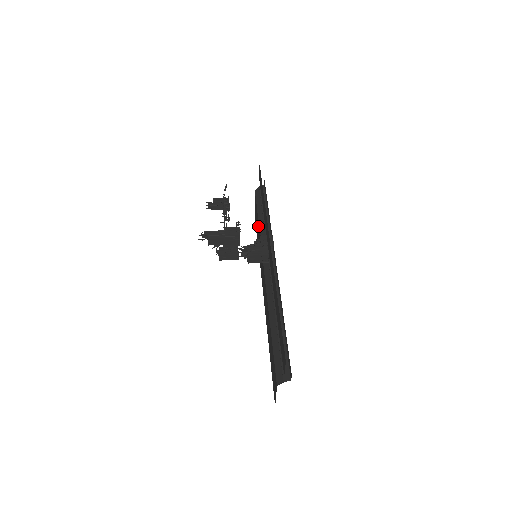
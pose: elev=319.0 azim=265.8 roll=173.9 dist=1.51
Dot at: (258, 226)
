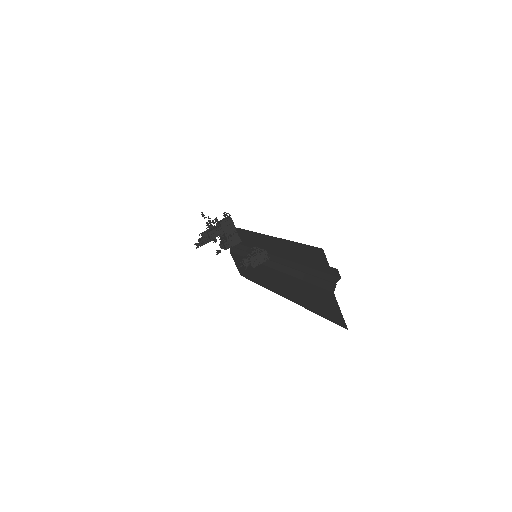
Dot at: occluded
